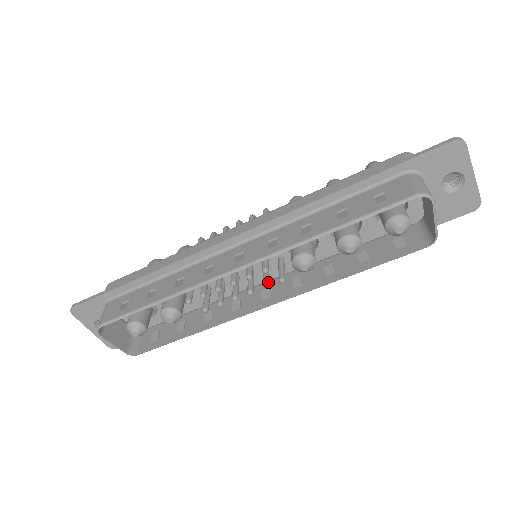
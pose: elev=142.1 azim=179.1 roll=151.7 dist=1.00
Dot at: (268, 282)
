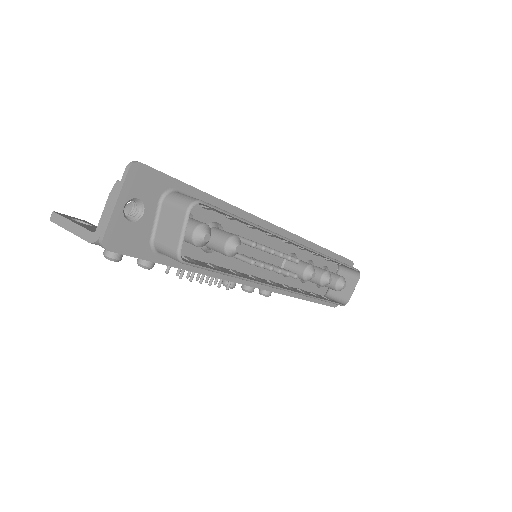
Dot at: (287, 272)
